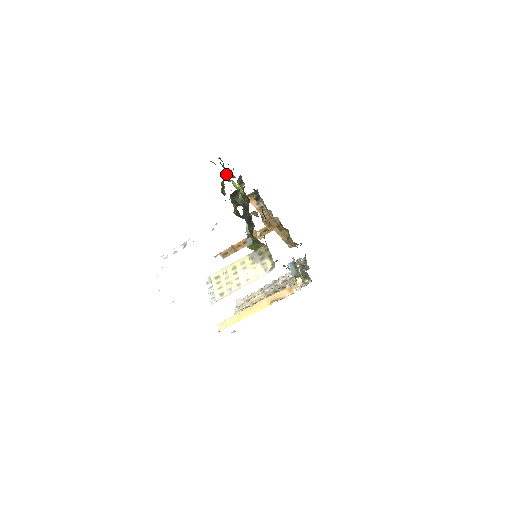
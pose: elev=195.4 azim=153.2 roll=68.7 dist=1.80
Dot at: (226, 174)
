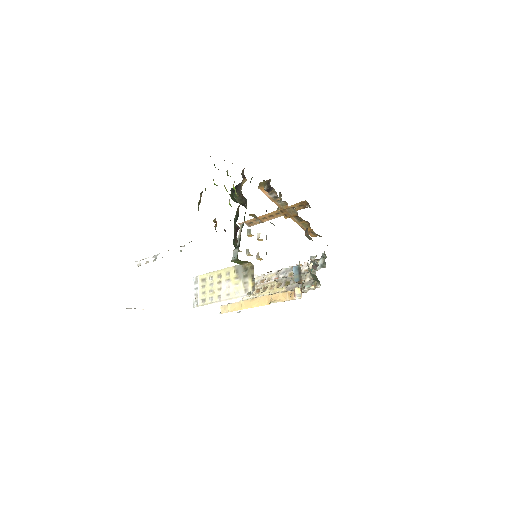
Dot at: (213, 179)
